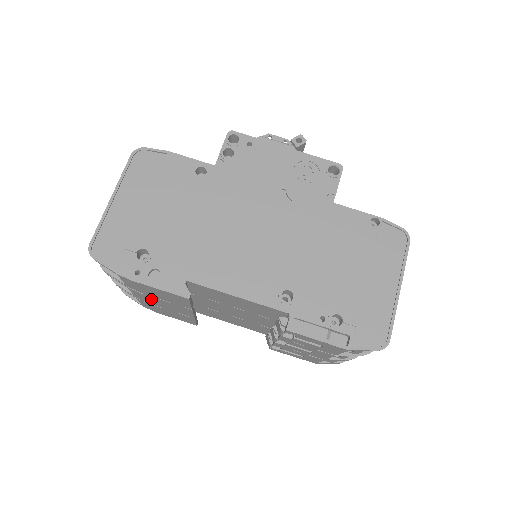
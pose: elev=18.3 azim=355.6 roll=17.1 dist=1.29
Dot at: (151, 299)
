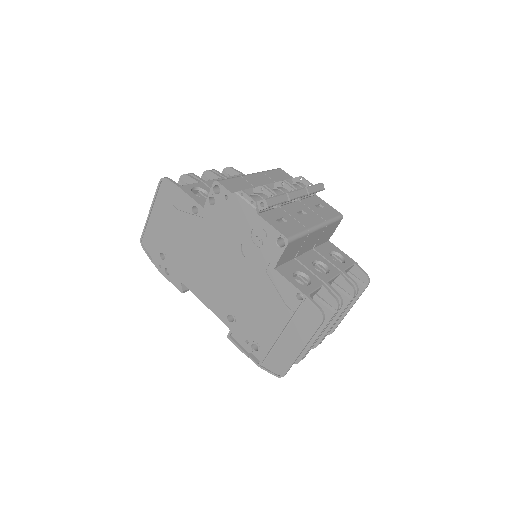
Dot at: occluded
